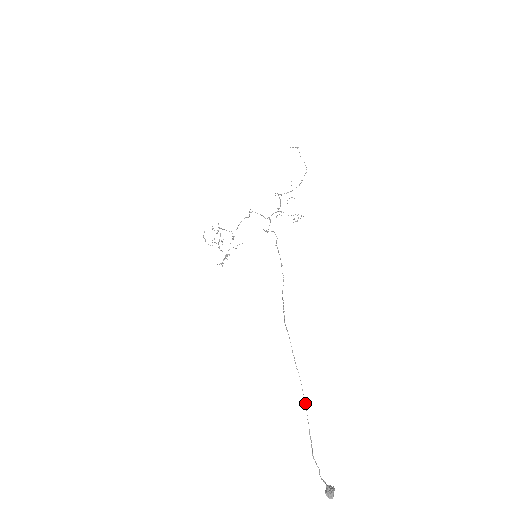
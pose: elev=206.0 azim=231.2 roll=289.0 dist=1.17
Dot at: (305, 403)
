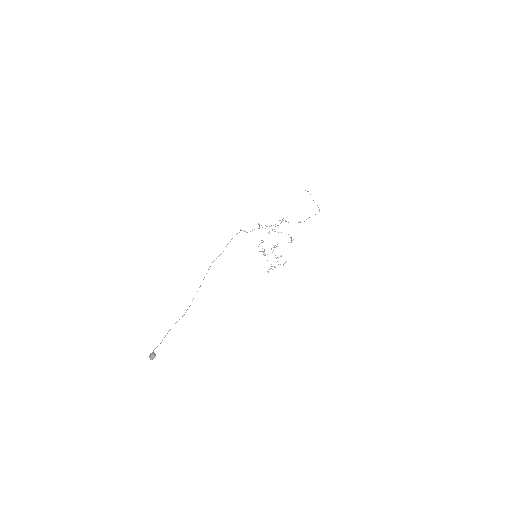
Dot at: occluded
